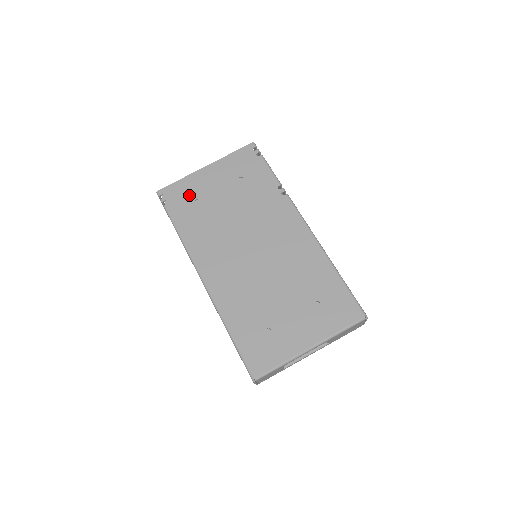
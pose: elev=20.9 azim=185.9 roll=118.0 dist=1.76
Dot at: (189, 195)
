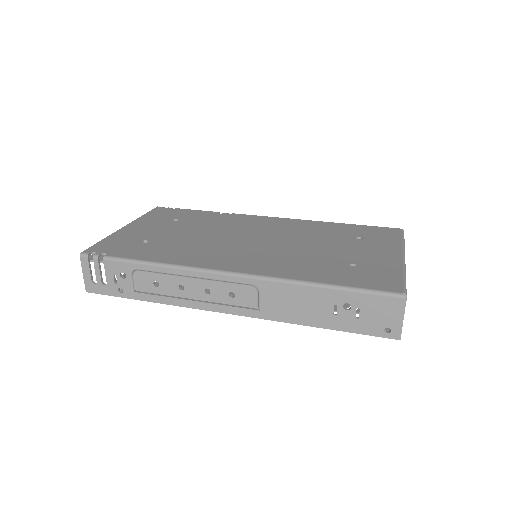
Dot at: (129, 242)
